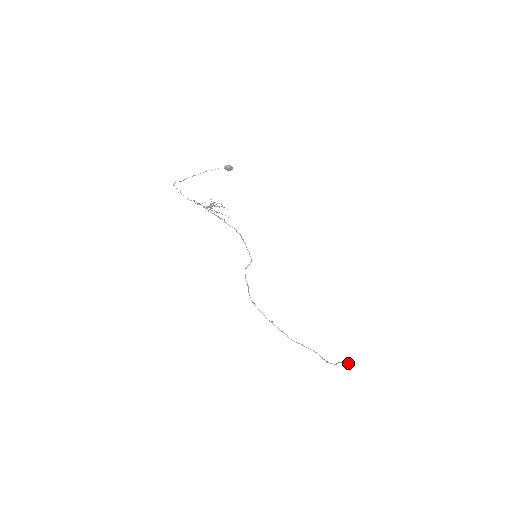
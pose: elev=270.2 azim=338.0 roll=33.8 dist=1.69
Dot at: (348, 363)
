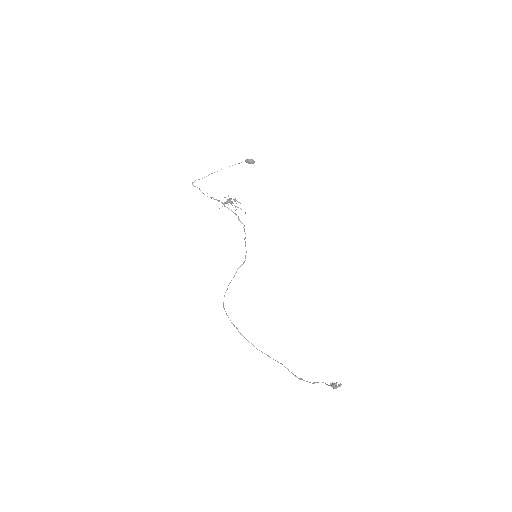
Dot at: (331, 385)
